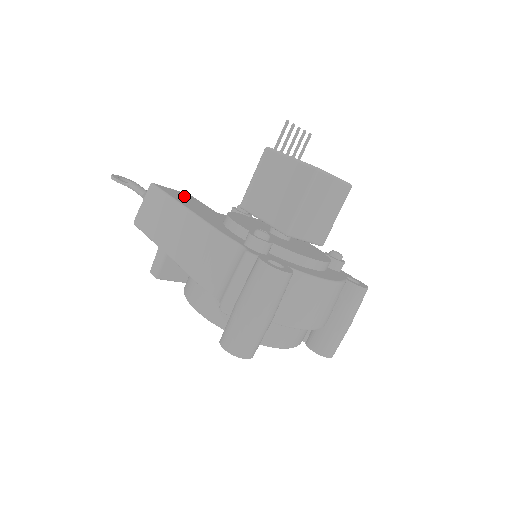
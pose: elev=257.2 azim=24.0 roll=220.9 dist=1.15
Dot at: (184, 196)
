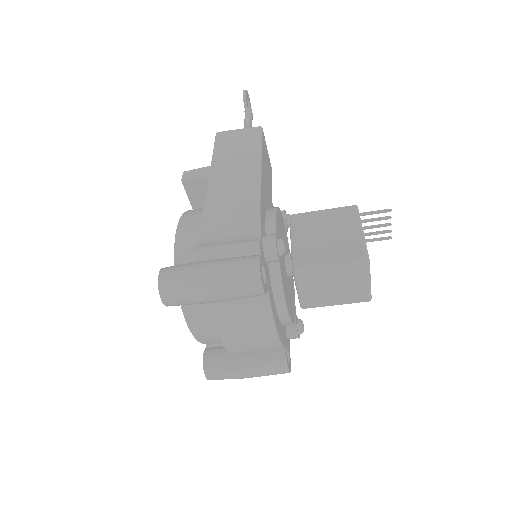
Dot at: (268, 162)
